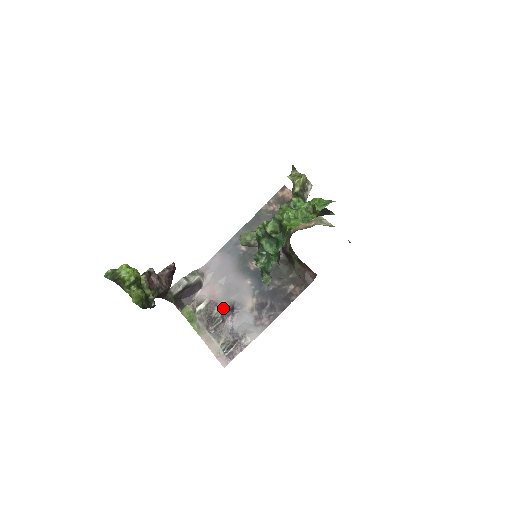
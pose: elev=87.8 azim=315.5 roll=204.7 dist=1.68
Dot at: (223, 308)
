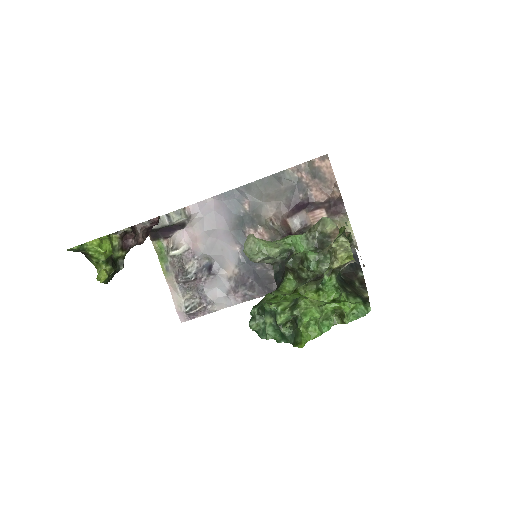
Dot at: (200, 262)
